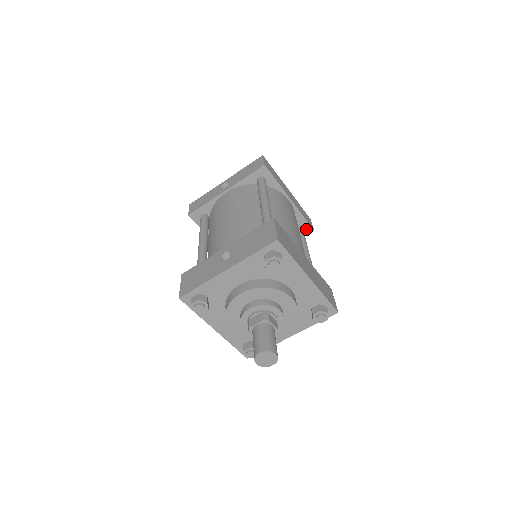
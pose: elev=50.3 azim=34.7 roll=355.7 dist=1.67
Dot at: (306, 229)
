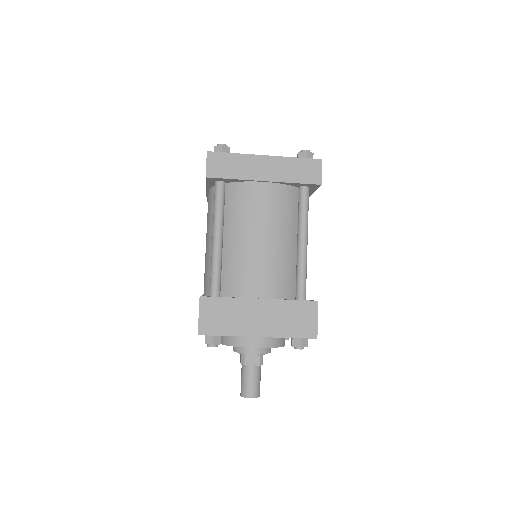
Dot at: (312, 186)
